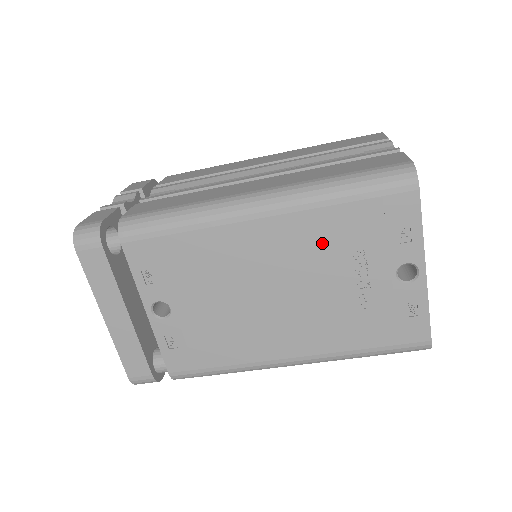
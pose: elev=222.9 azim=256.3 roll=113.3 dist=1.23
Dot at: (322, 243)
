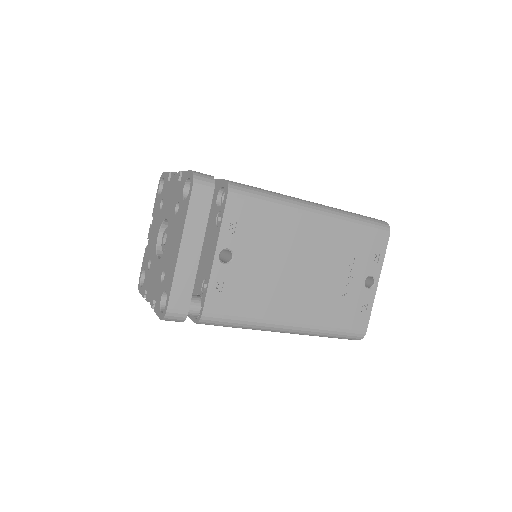
Dot at: (339, 246)
